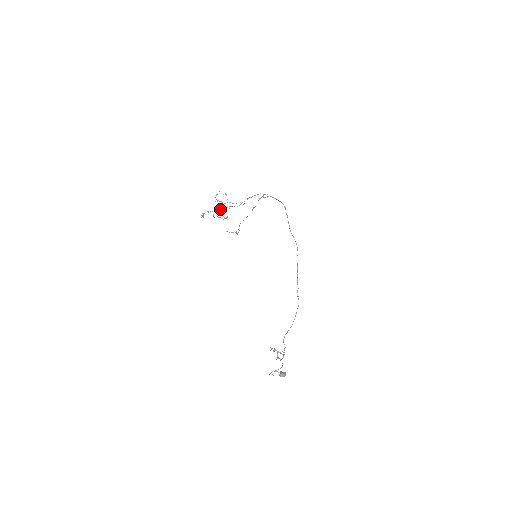
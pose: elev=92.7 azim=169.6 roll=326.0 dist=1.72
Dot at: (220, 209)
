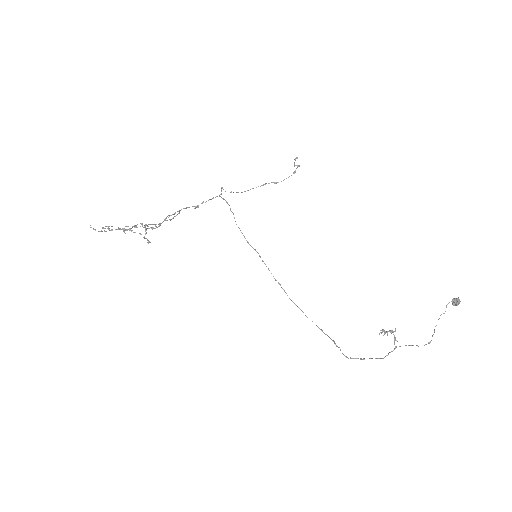
Dot at: (142, 224)
